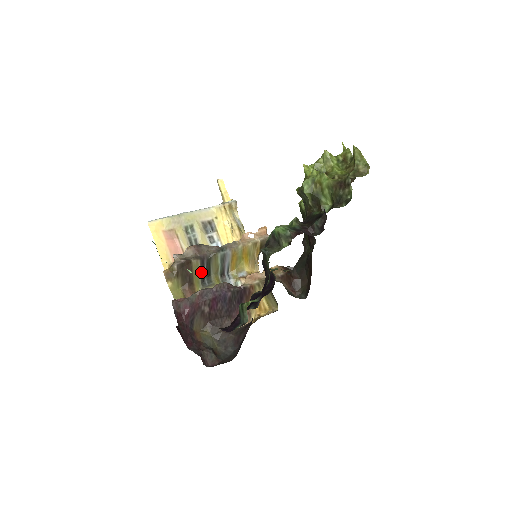
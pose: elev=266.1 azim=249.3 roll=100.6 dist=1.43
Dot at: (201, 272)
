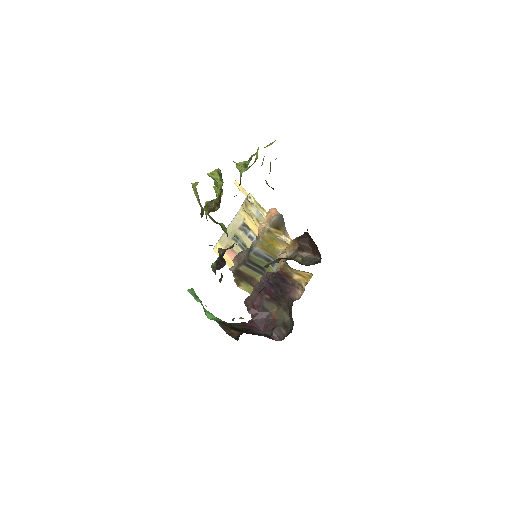
Dot at: (253, 270)
